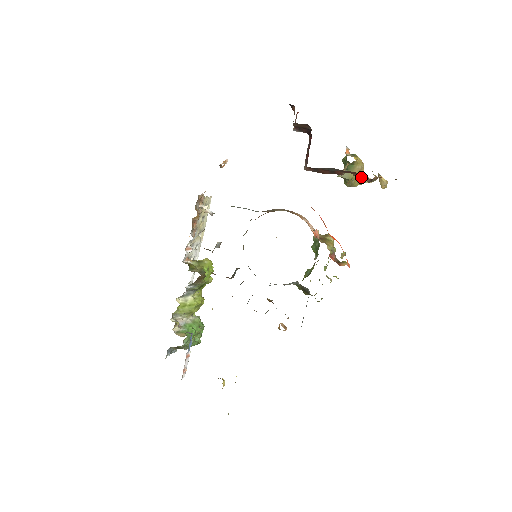
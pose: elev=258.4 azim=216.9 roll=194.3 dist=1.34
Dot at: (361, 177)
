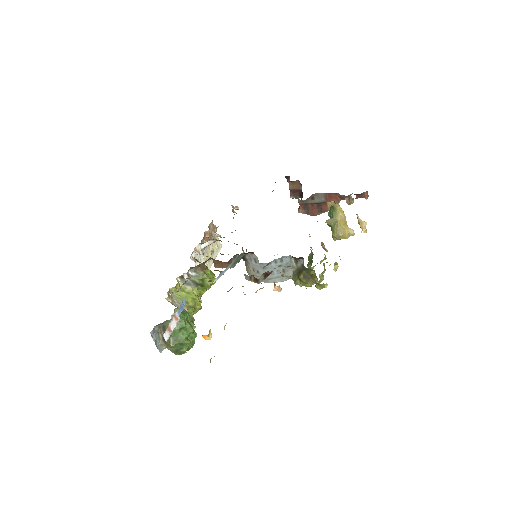
Dot at: (345, 226)
